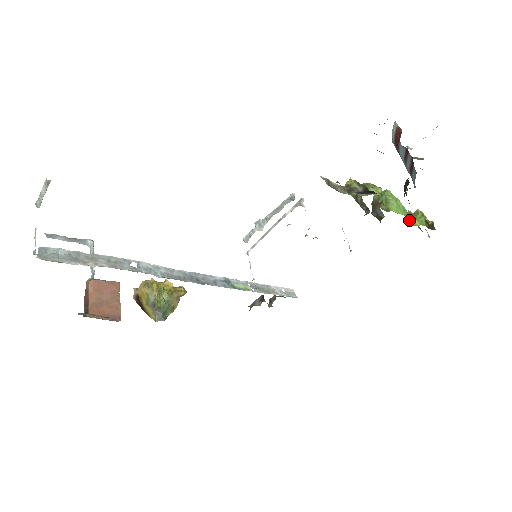
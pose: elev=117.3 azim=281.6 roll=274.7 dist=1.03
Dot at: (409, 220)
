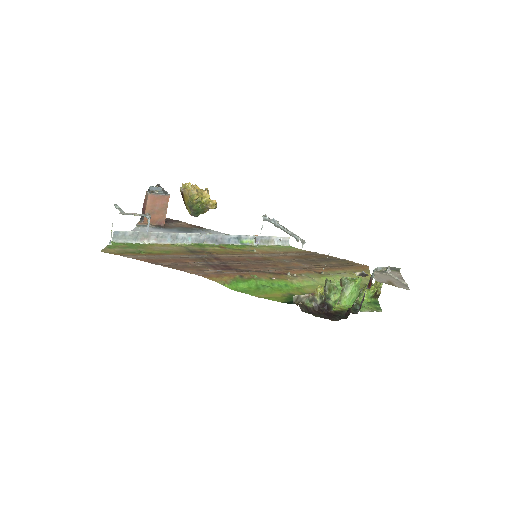
Dot at: occluded
